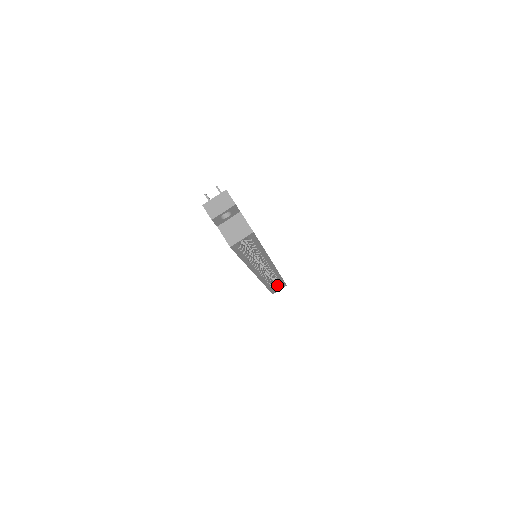
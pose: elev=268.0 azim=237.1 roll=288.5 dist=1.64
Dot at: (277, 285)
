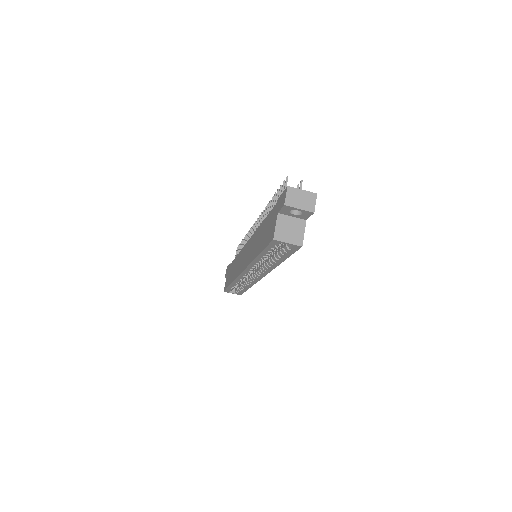
Dot at: (234, 288)
